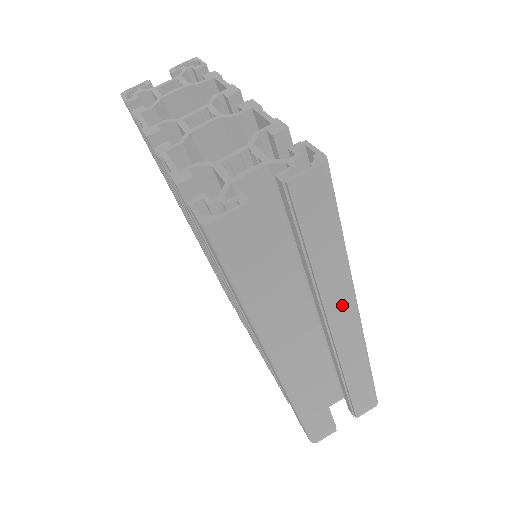
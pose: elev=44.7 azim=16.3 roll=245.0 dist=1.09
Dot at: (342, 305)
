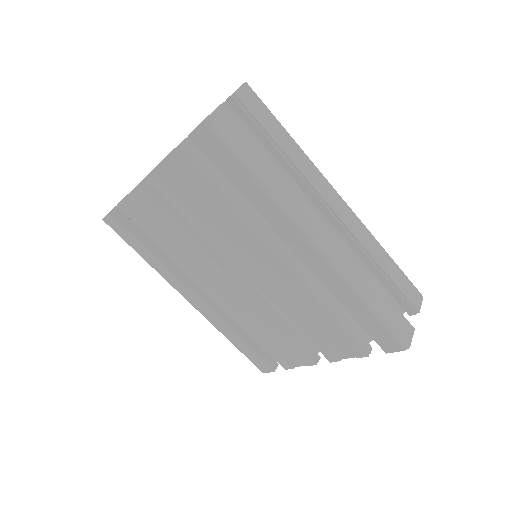
Dot at: (323, 184)
